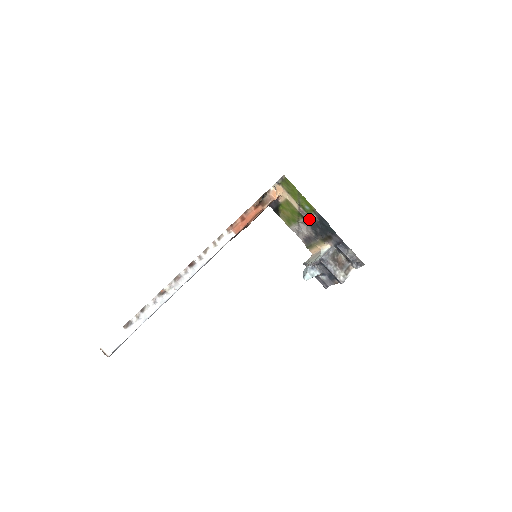
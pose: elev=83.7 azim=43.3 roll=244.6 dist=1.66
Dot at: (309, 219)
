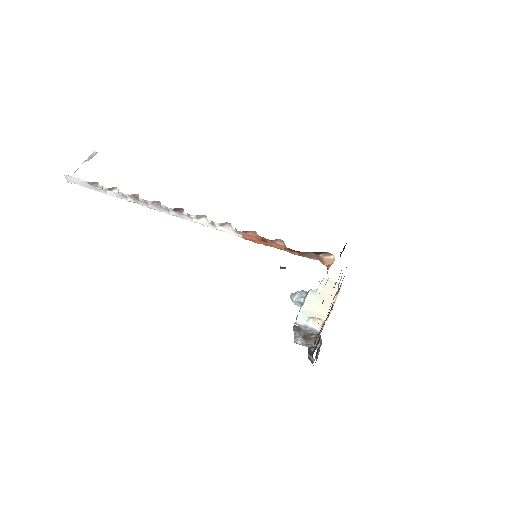
Dot at: occluded
